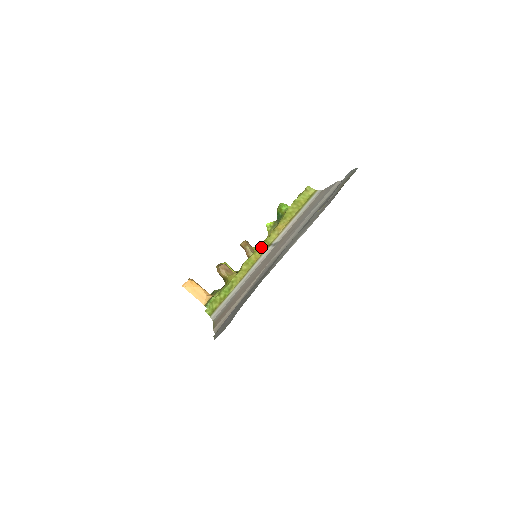
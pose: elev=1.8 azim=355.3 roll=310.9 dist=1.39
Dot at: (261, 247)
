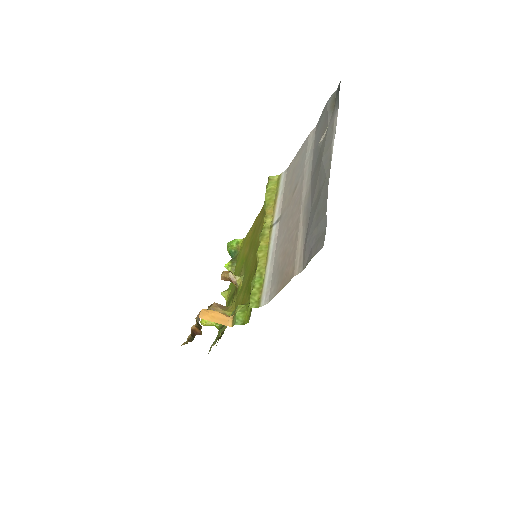
Dot at: (264, 233)
